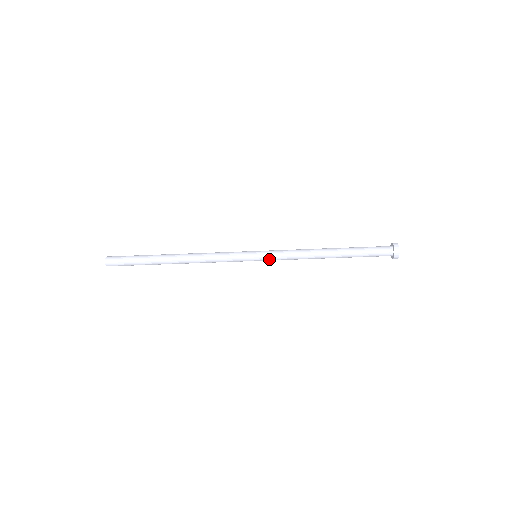
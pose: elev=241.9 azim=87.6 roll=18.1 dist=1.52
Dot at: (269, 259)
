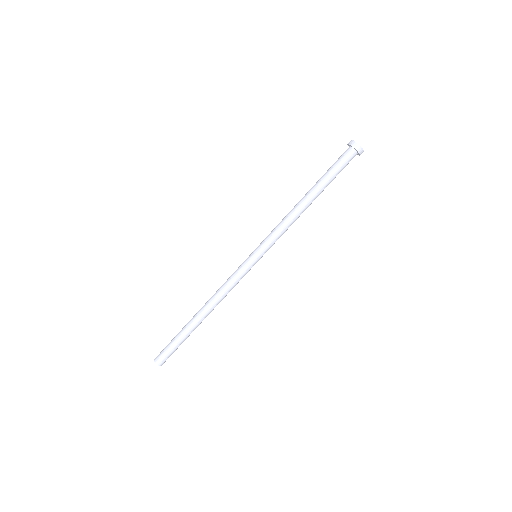
Dot at: (263, 245)
